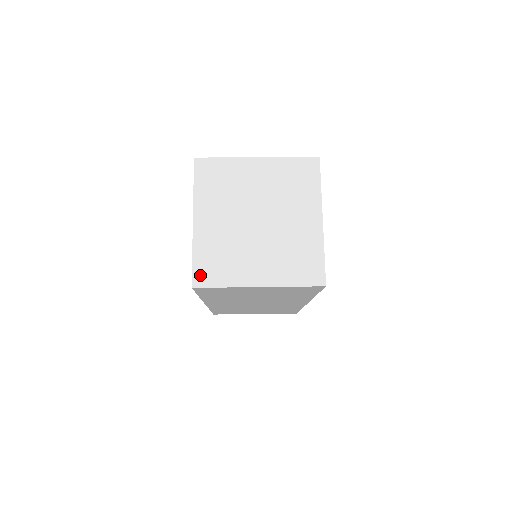
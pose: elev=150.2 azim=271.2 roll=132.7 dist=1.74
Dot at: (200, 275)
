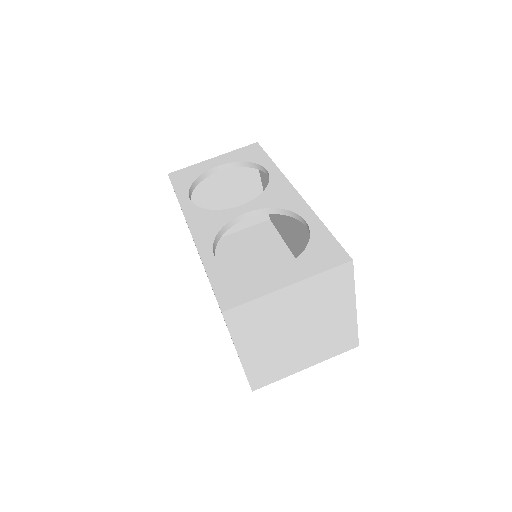
Dot at: (257, 383)
